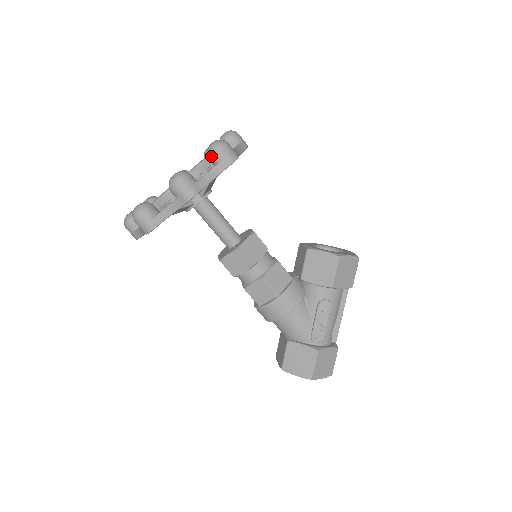
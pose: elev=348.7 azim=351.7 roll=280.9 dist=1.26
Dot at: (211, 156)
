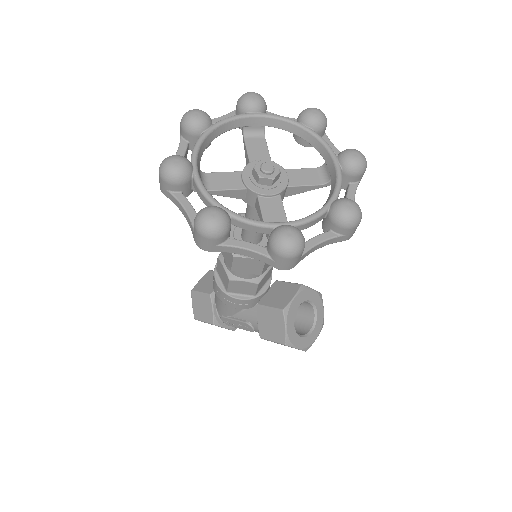
Dot at: (269, 242)
